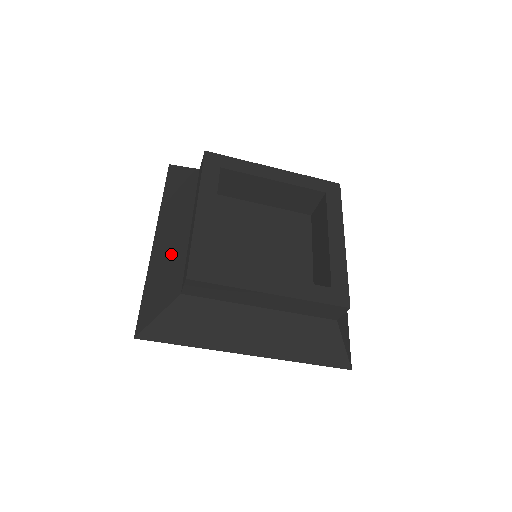
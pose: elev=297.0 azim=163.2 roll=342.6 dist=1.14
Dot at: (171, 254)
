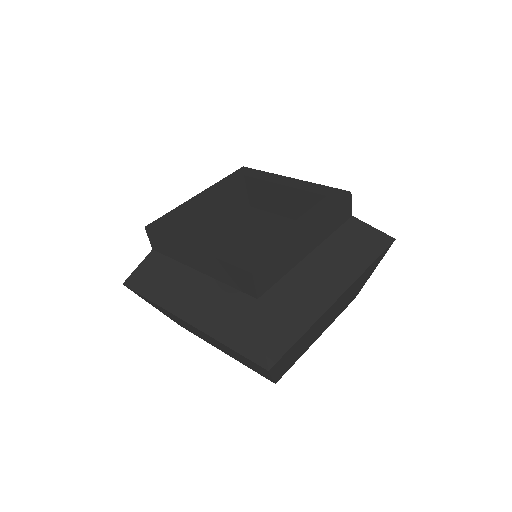
Dot at: (212, 302)
